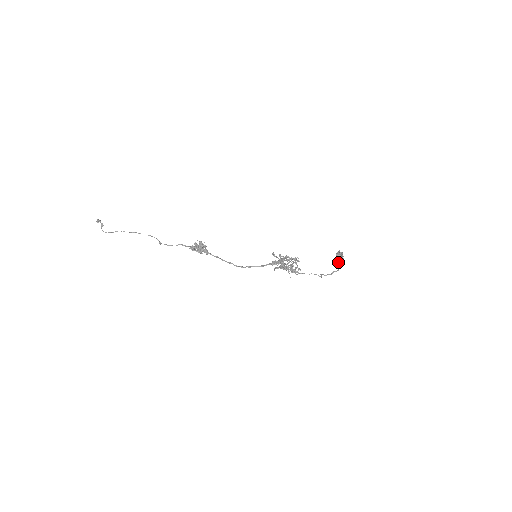
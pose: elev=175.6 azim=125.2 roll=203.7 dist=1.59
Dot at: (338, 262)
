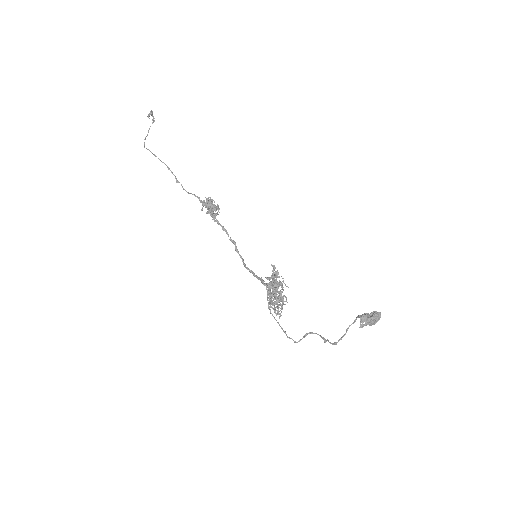
Dot at: occluded
